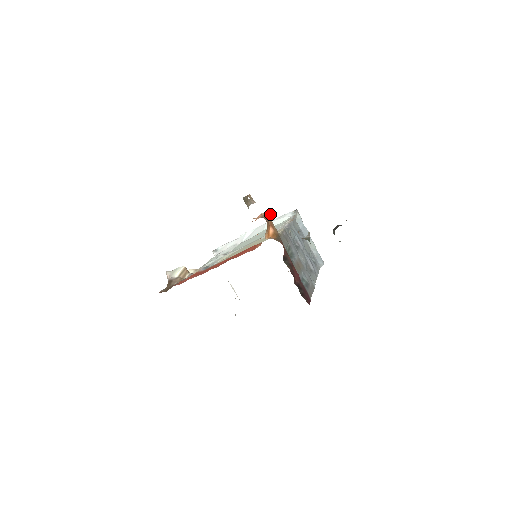
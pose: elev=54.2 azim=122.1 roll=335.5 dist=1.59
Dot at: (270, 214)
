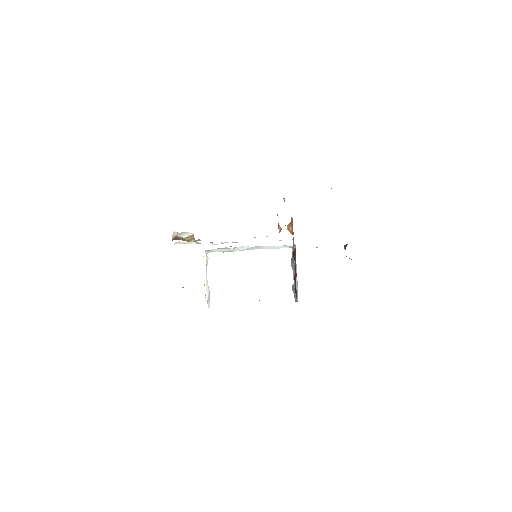
Dot at: (292, 218)
